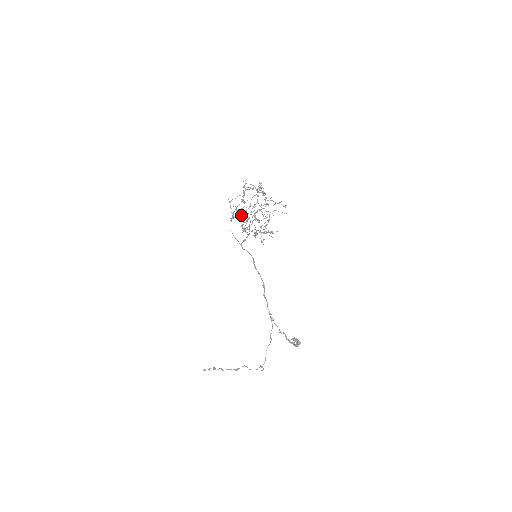
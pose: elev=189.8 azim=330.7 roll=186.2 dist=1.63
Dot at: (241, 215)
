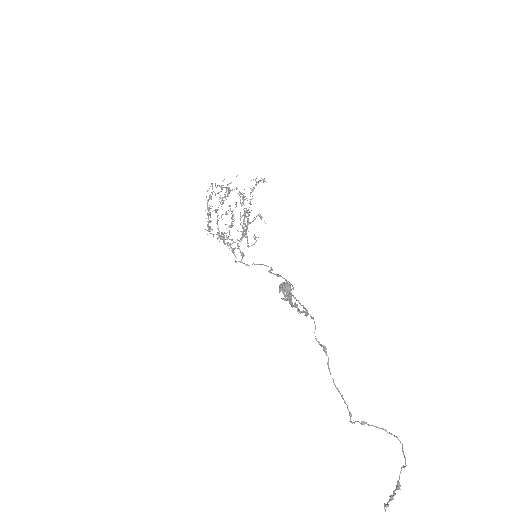
Dot at: (207, 226)
